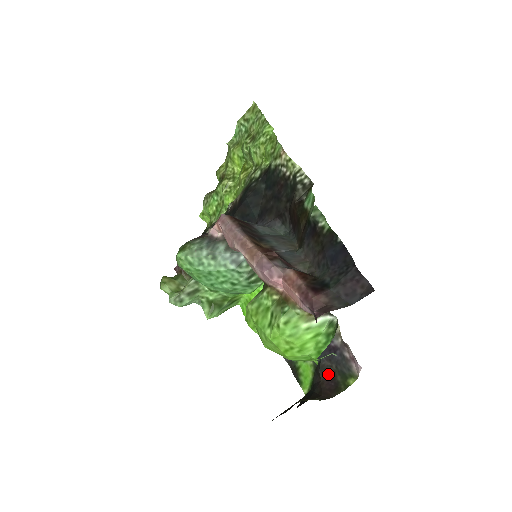
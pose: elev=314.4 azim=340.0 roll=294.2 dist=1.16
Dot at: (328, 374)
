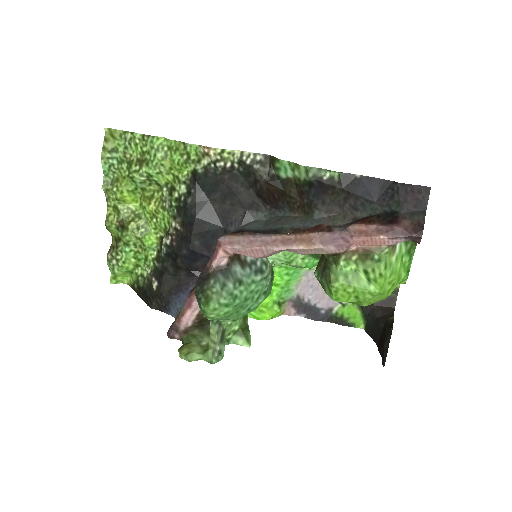
Dot at: occluded
